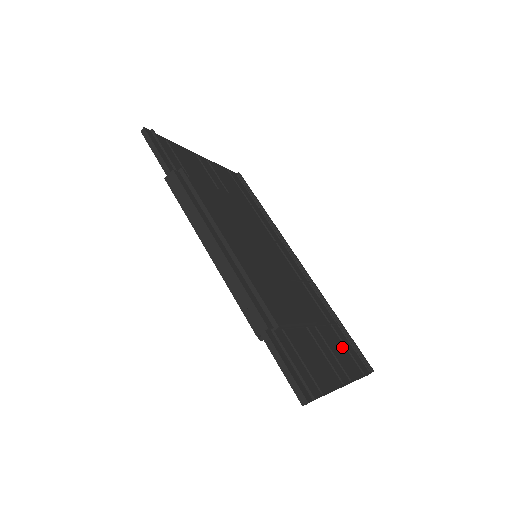
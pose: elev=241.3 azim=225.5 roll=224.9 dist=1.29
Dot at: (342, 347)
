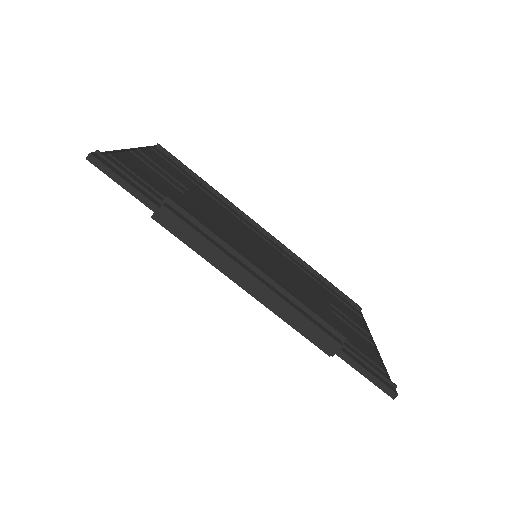
Dot at: (340, 303)
